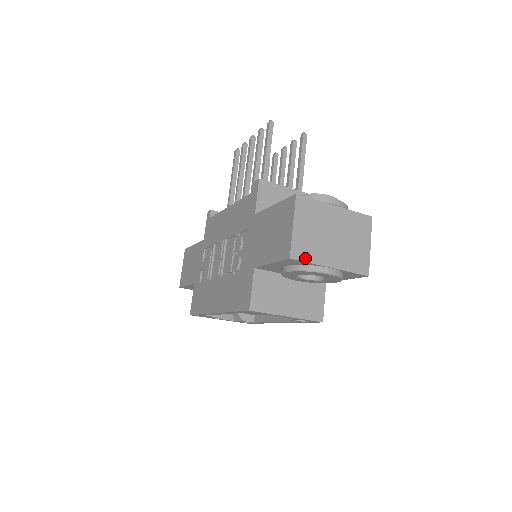
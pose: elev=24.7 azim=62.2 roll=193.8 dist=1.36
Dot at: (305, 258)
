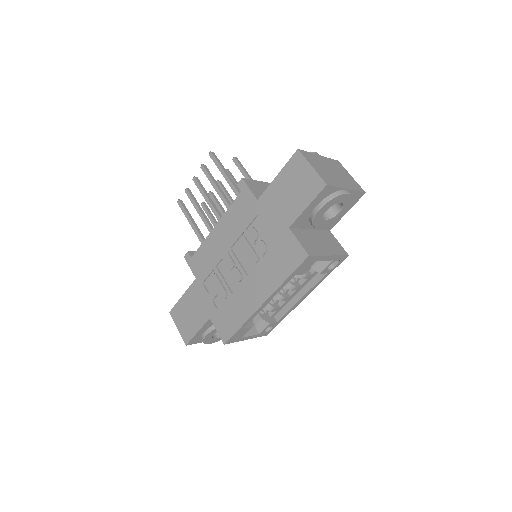
Dot at: (333, 184)
